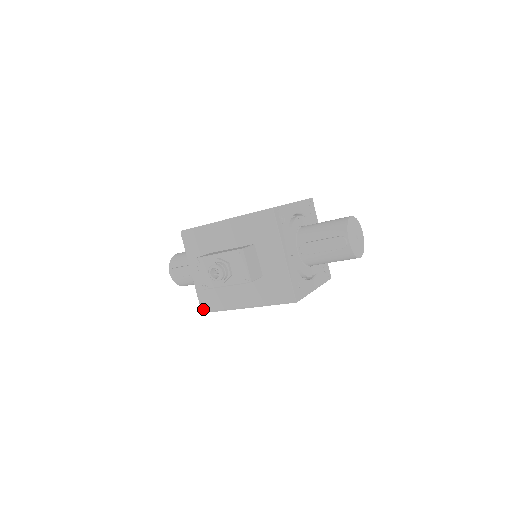
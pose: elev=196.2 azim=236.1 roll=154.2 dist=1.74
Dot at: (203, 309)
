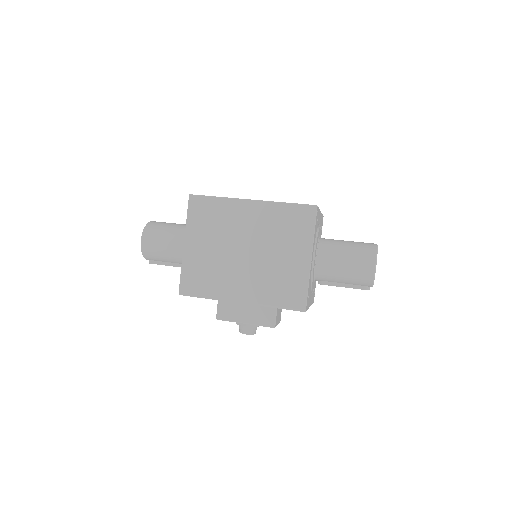
Dot at: occluded
